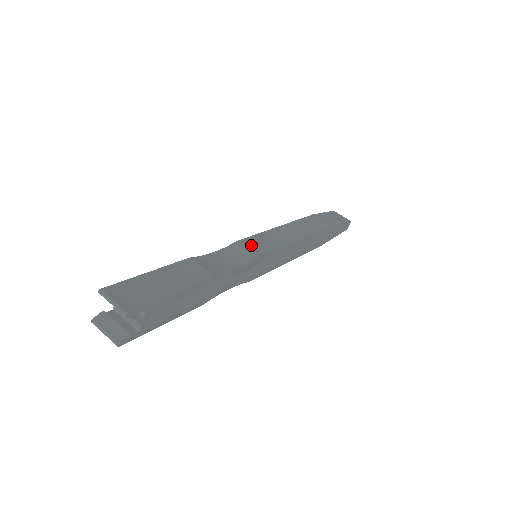
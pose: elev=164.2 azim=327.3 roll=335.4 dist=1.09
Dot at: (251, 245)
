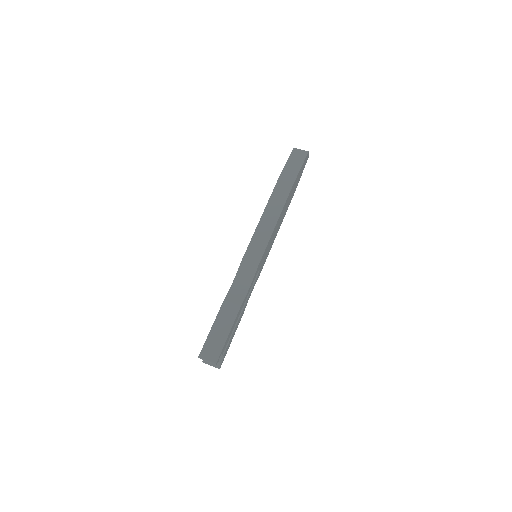
Dot at: (250, 259)
